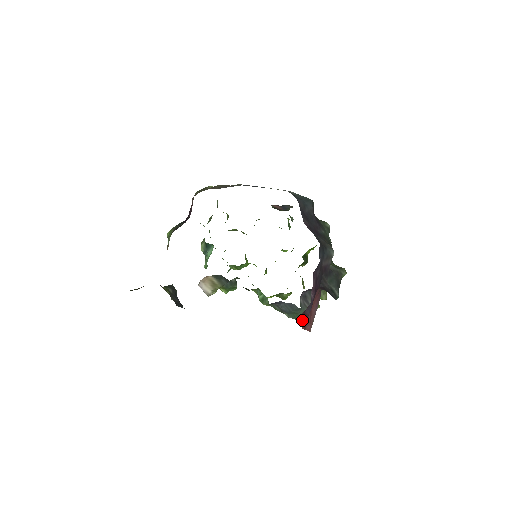
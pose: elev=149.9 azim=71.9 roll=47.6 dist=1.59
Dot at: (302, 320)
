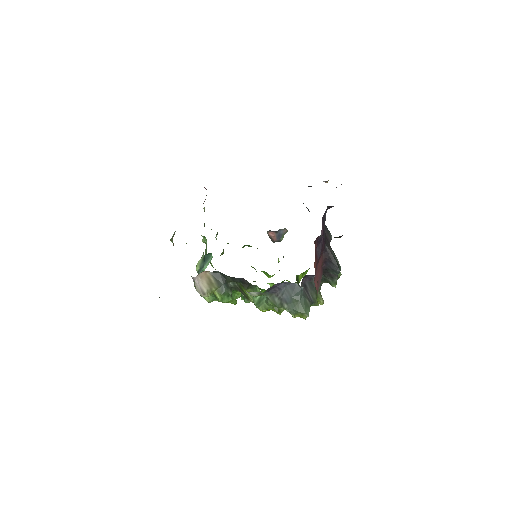
Dot at: (315, 250)
